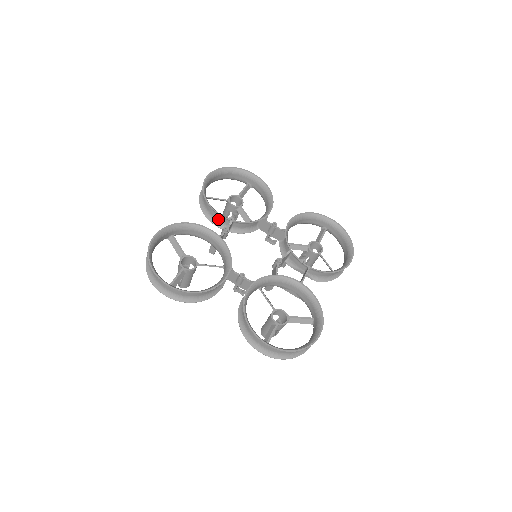
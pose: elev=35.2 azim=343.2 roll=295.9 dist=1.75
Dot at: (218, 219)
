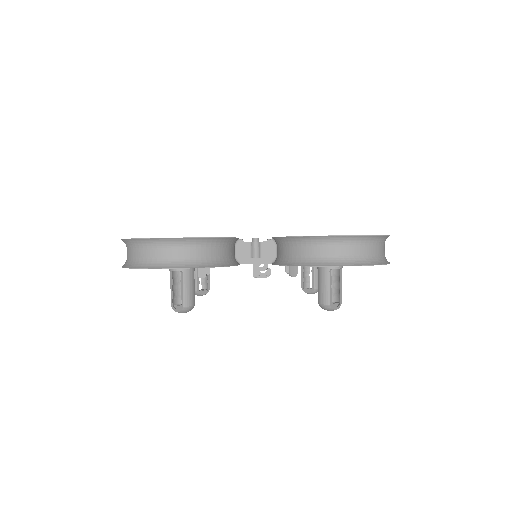
Dot at: occluded
